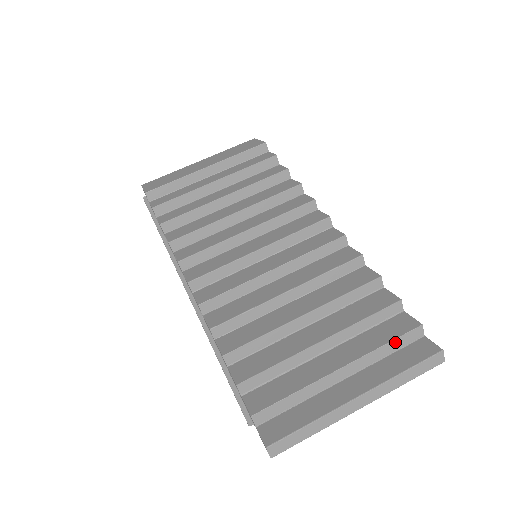
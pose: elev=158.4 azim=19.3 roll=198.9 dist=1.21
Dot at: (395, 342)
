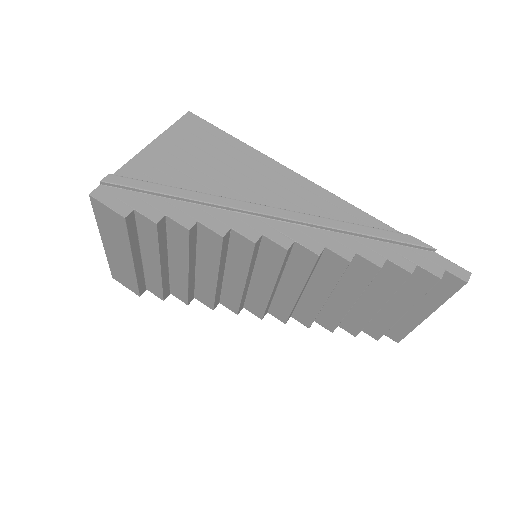
Dot at: (428, 290)
